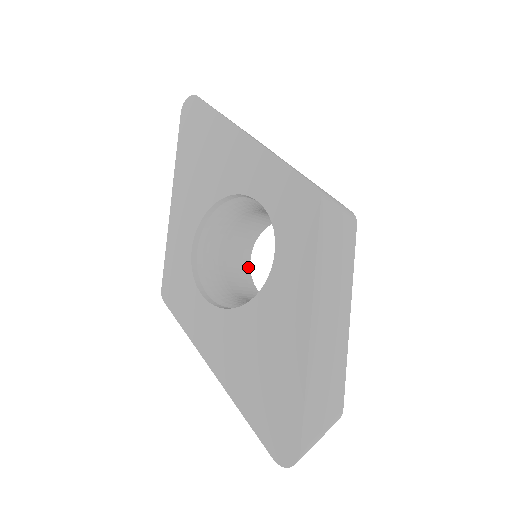
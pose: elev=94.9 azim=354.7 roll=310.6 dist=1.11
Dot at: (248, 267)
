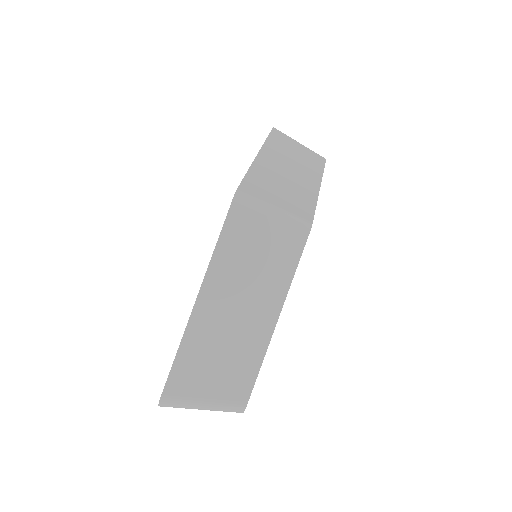
Dot at: occluded
